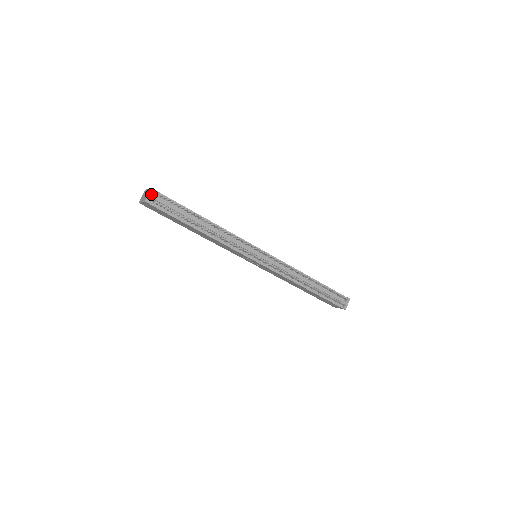
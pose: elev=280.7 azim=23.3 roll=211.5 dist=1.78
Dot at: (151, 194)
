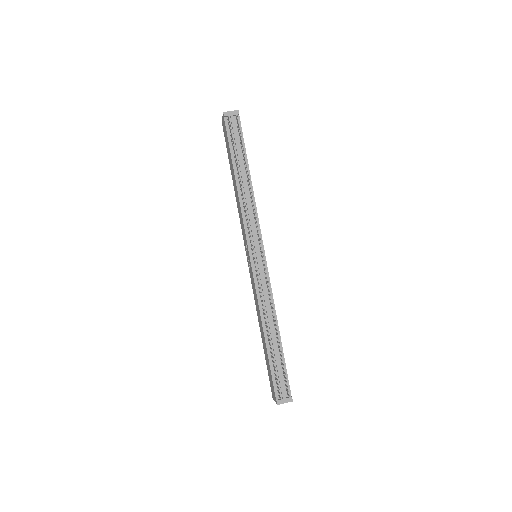
Dot at: (233, 113)
